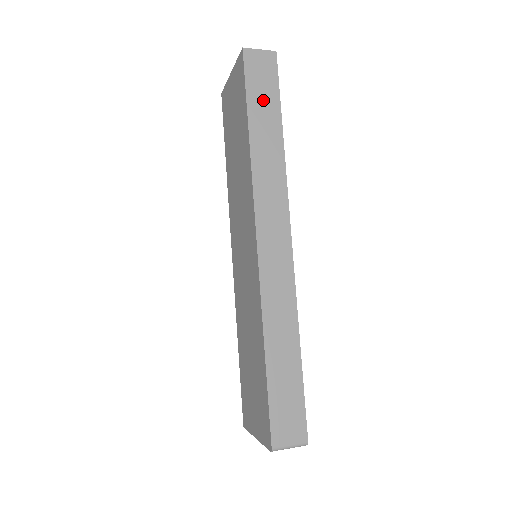
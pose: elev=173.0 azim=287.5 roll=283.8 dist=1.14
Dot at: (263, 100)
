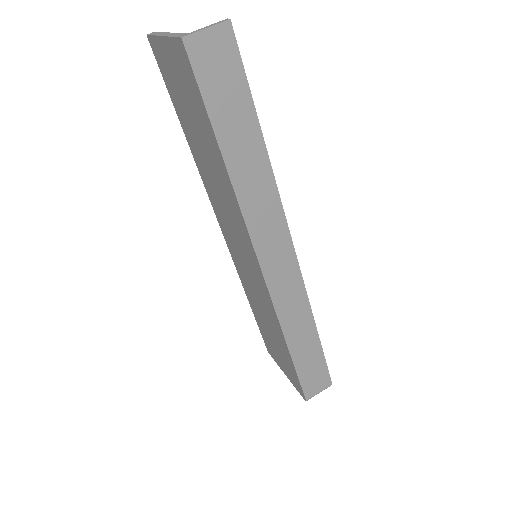
Dot at: (230, 108)
